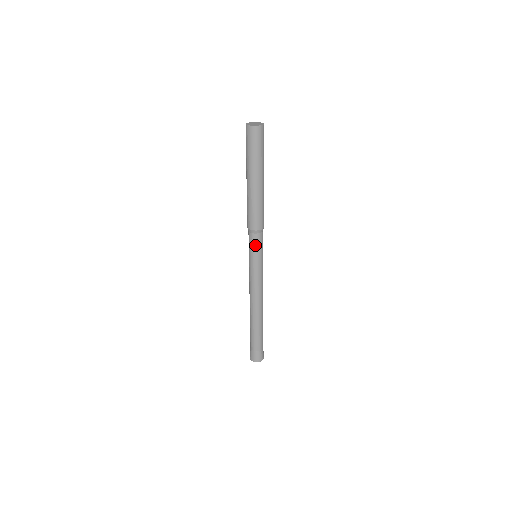
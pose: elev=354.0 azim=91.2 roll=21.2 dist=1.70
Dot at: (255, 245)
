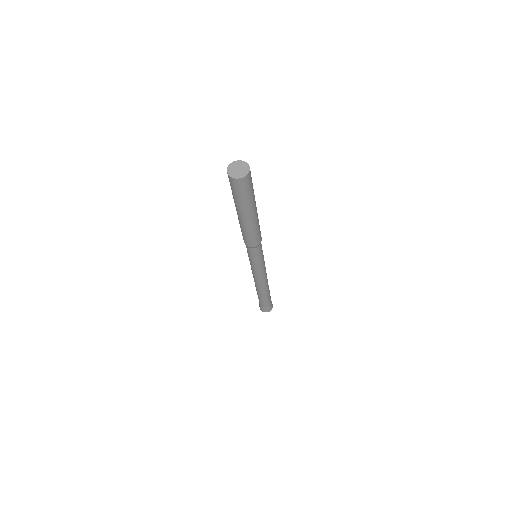
Dot at: (253, 255)
